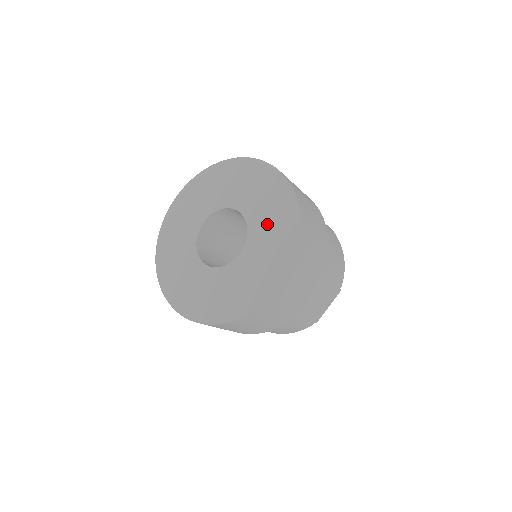
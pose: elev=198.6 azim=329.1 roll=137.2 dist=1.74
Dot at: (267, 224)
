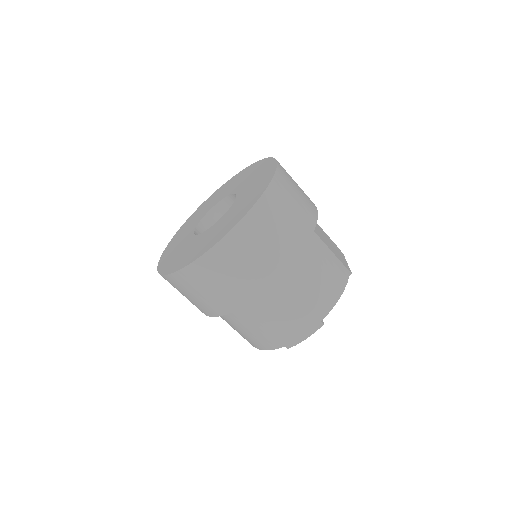
Dot at: (240, 181)
